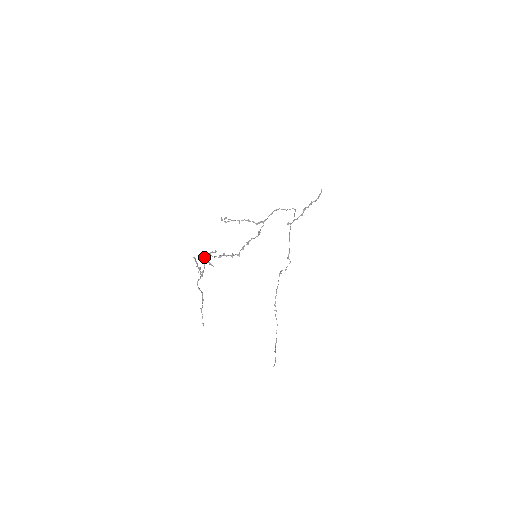
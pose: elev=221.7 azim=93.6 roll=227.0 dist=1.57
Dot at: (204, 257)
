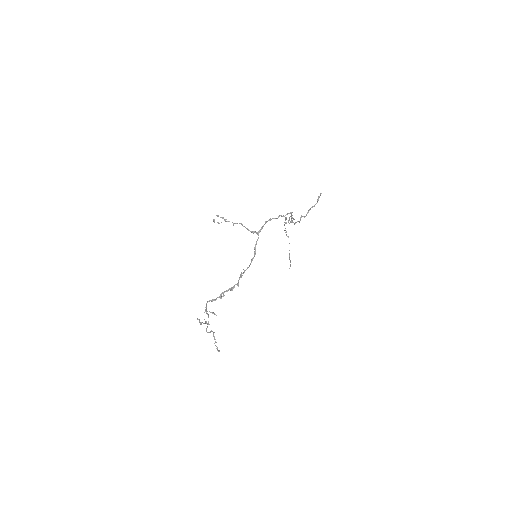
Dot at: (206, 312)
